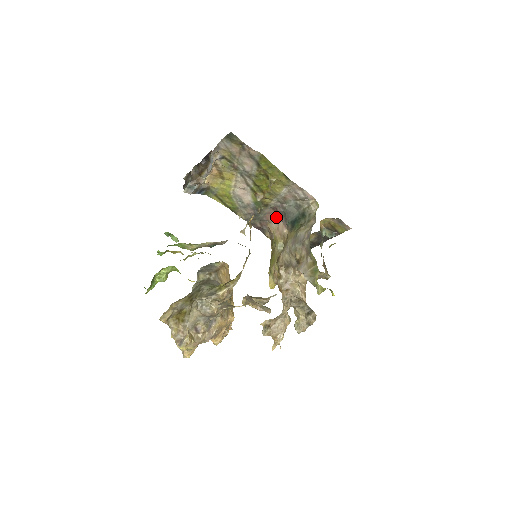
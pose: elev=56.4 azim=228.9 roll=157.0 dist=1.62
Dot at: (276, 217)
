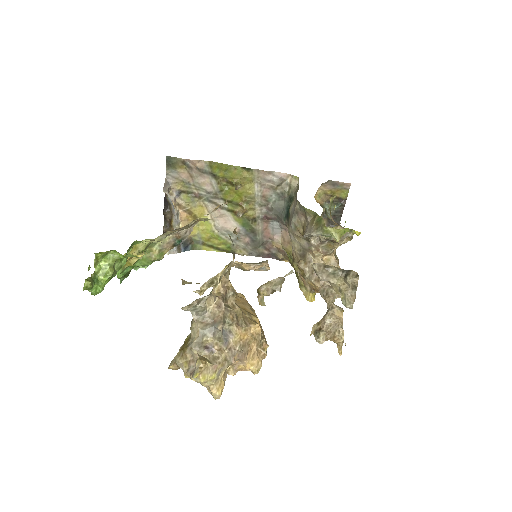
Dot at: (274, 229)
